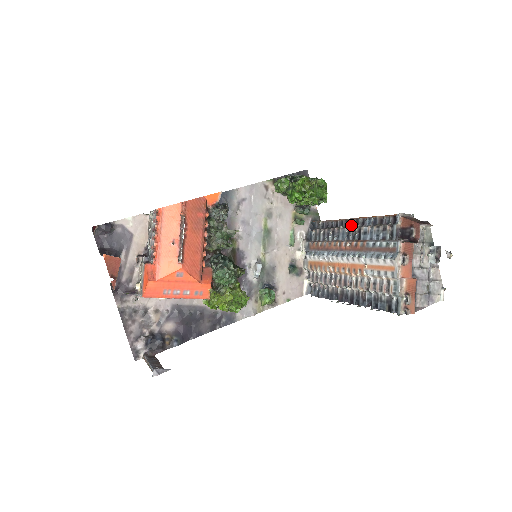
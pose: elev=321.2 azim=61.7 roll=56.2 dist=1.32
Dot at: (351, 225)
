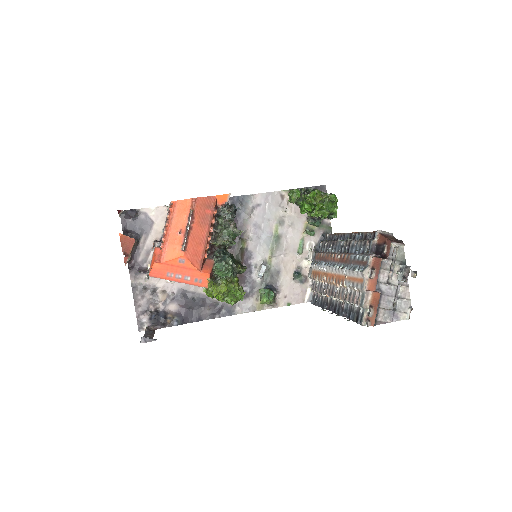
Dot at: (346, 239)
